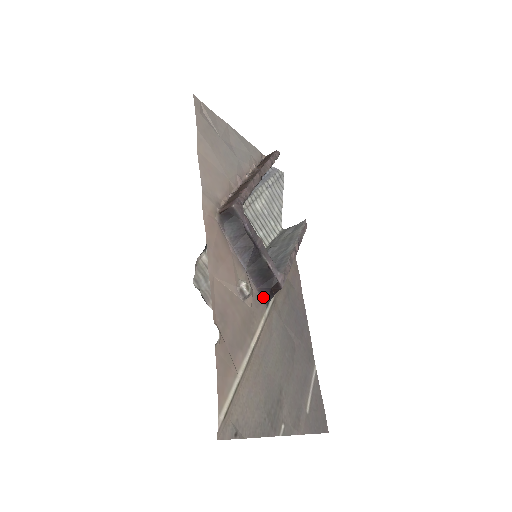
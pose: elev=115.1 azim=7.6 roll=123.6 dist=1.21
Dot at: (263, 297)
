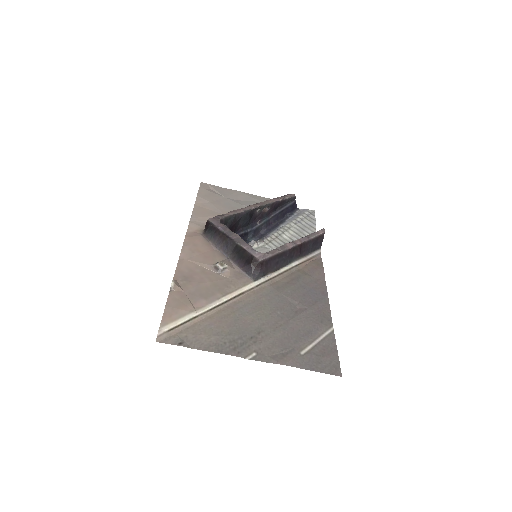
Dot at: (248, 273)
